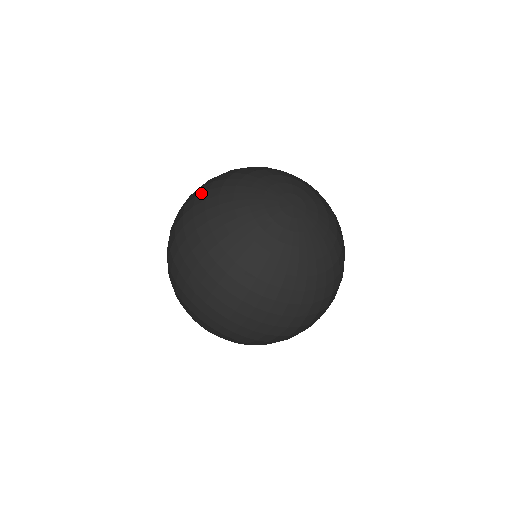
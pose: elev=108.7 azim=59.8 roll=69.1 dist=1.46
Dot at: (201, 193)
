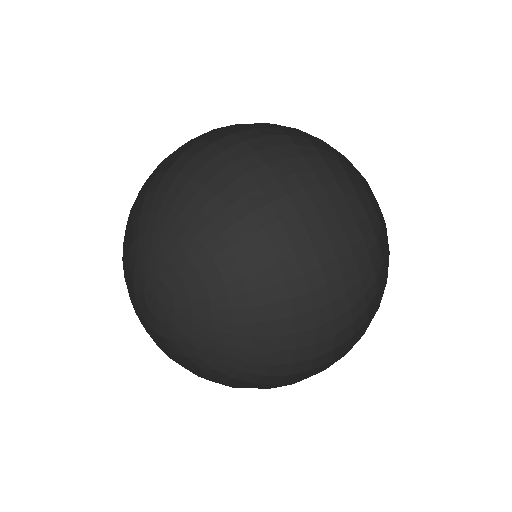
Dot at: (265, 148)
